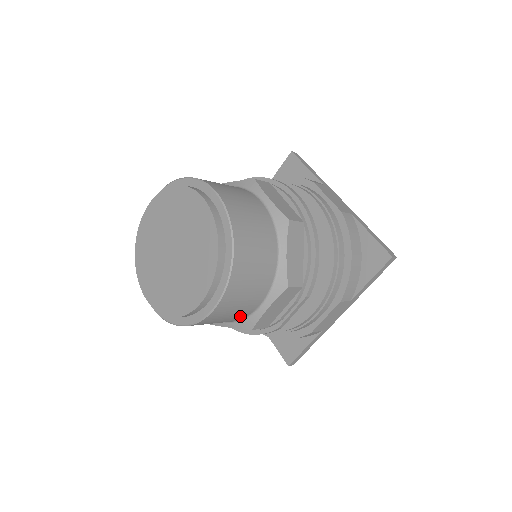
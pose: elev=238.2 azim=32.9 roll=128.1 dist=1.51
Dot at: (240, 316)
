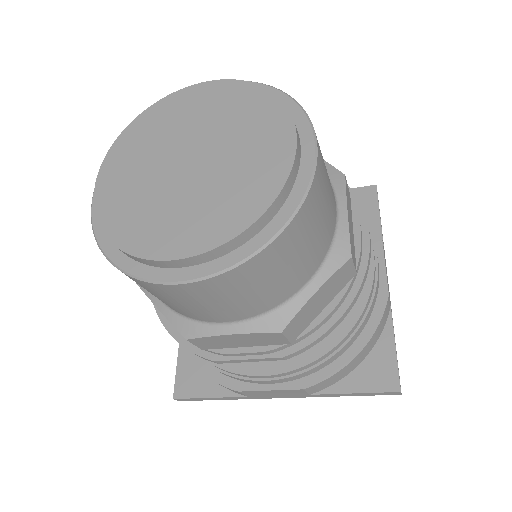
Dot at: (191, 313)
